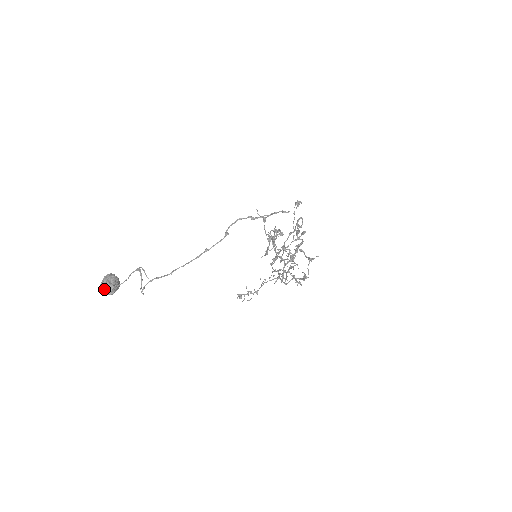
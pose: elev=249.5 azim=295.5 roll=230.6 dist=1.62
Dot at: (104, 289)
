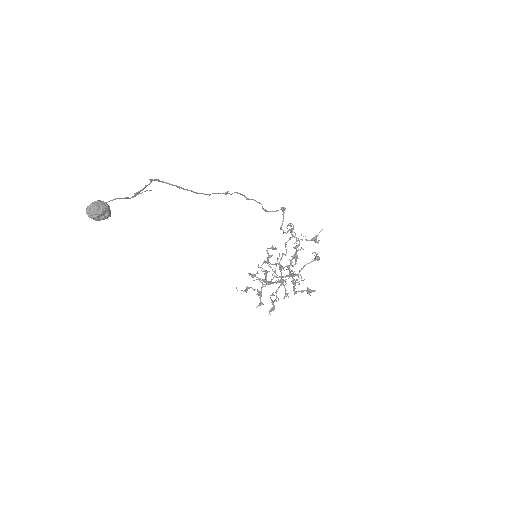
Dot at: (94, 204)
